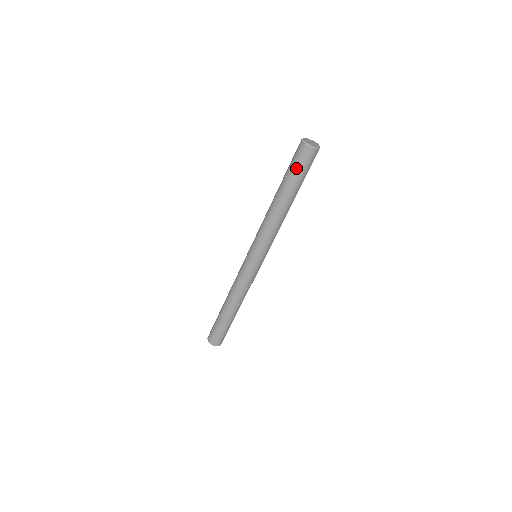
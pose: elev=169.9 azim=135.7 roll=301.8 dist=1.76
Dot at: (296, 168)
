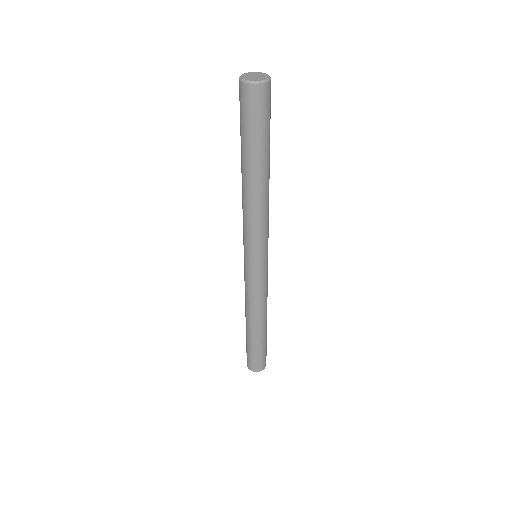
Dot at: (240, 120)
